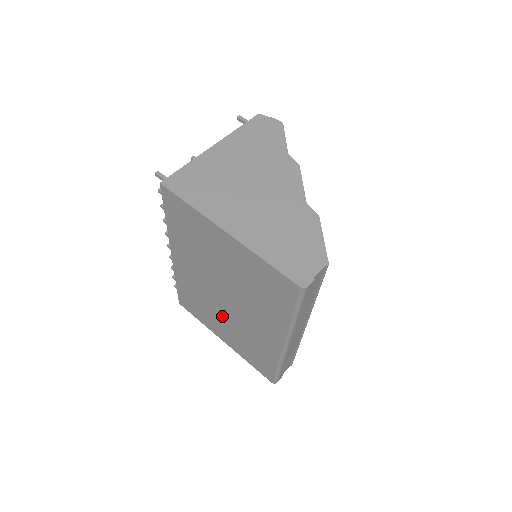
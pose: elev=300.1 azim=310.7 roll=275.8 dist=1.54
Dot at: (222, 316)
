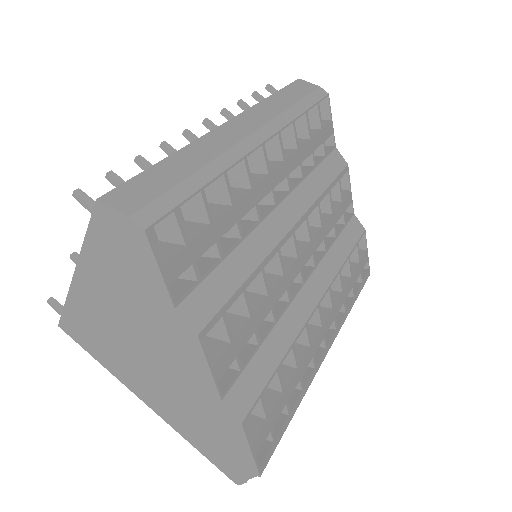
Dot at: occluded
